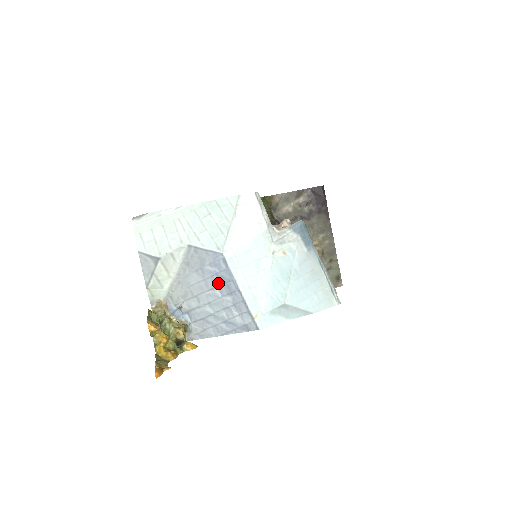
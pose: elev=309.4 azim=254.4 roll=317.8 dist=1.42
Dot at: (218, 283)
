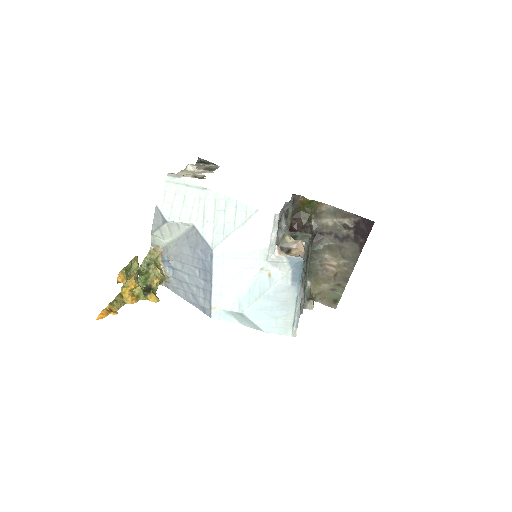
Dot at: (200, 267)
